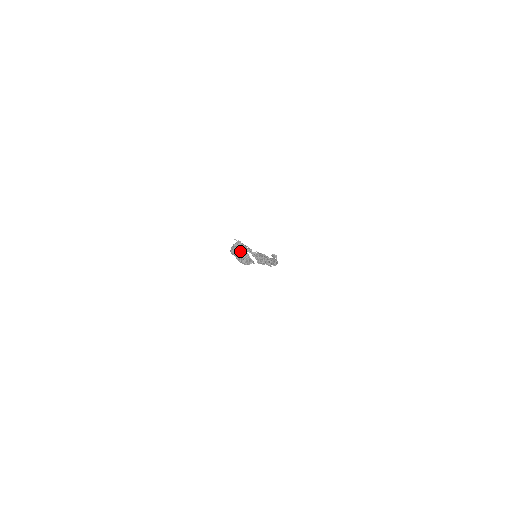
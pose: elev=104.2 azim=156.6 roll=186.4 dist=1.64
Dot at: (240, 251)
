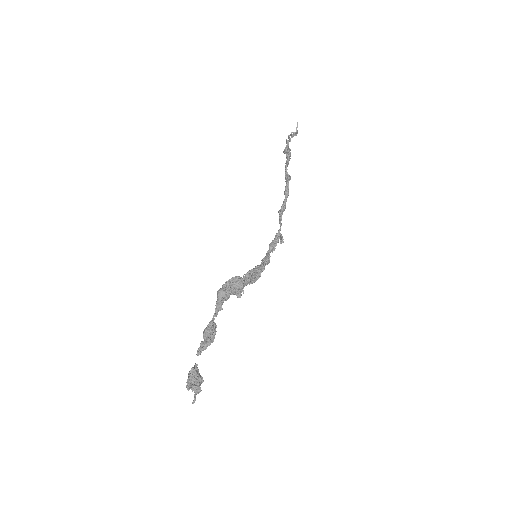
Dot at: (213, 339)
